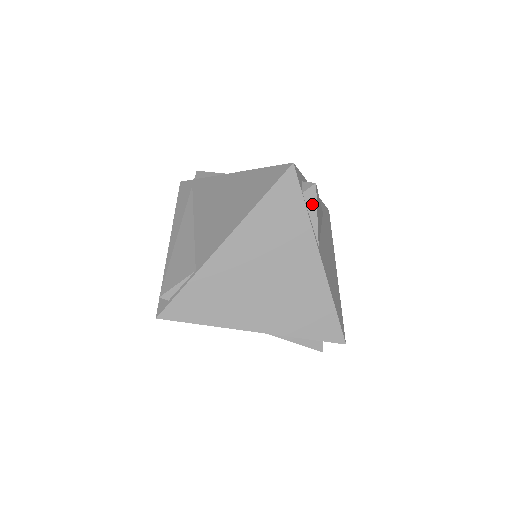
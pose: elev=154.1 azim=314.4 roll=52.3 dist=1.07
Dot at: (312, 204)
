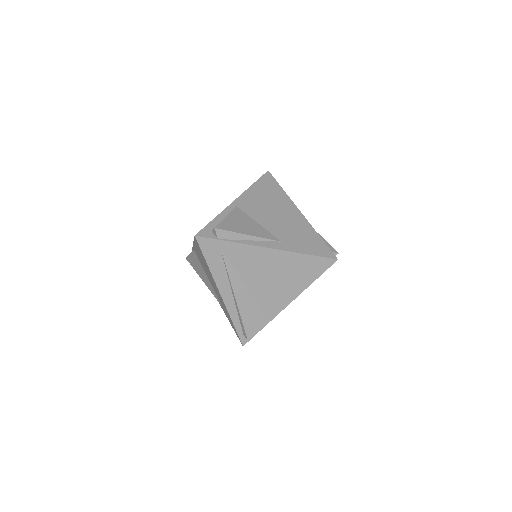
Dot at: occluded
